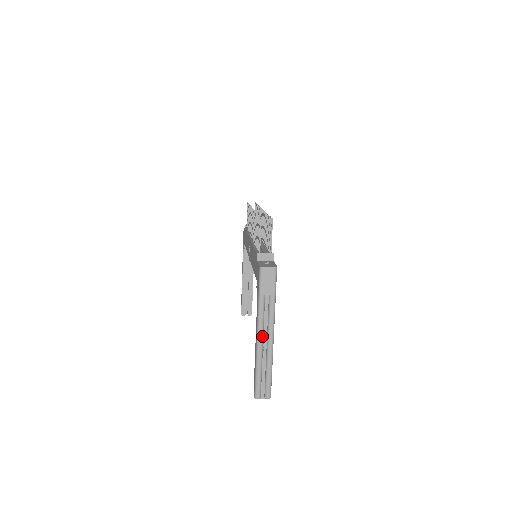
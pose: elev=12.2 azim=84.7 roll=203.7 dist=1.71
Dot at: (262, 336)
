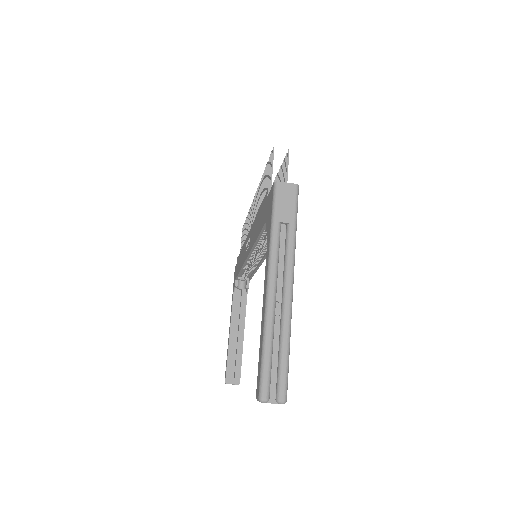
Dot at: (275, 287)
